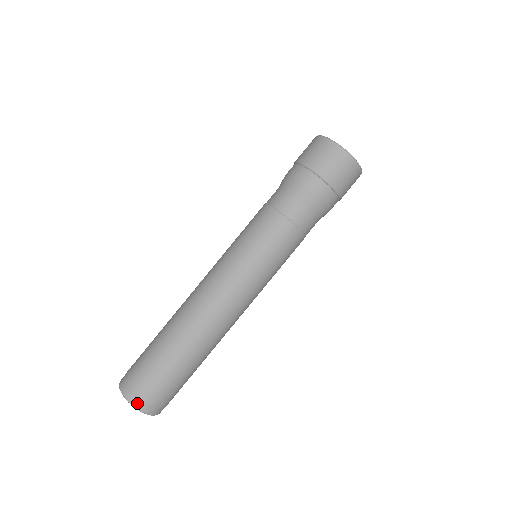
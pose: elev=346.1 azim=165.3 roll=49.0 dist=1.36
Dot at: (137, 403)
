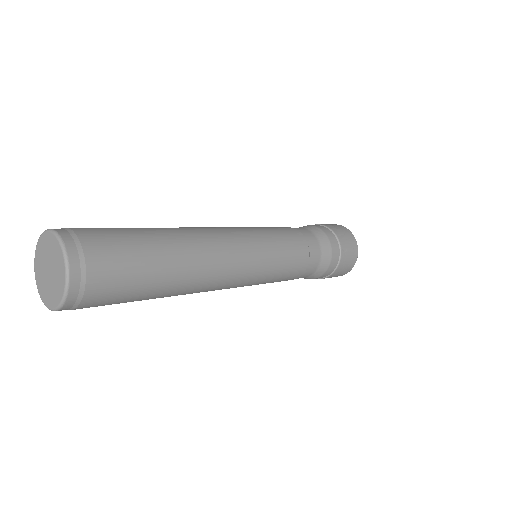
Dot at: (71, 243)
